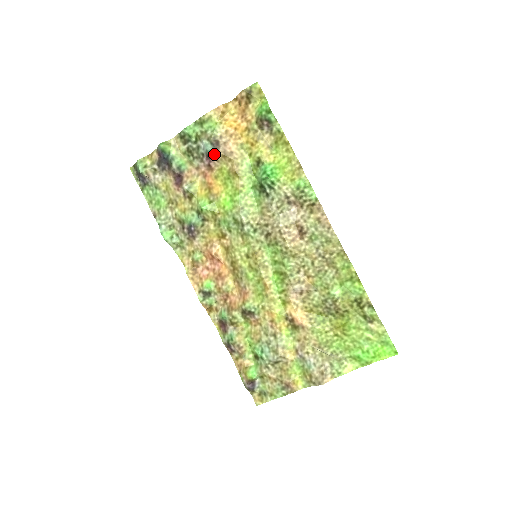
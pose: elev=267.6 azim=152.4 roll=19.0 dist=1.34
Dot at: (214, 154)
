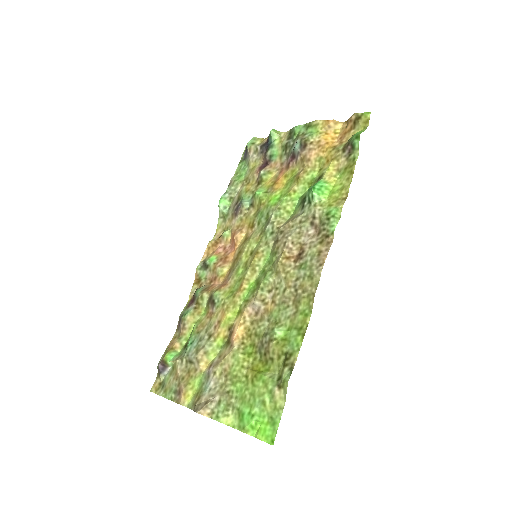
Dot at: (297, 155)
